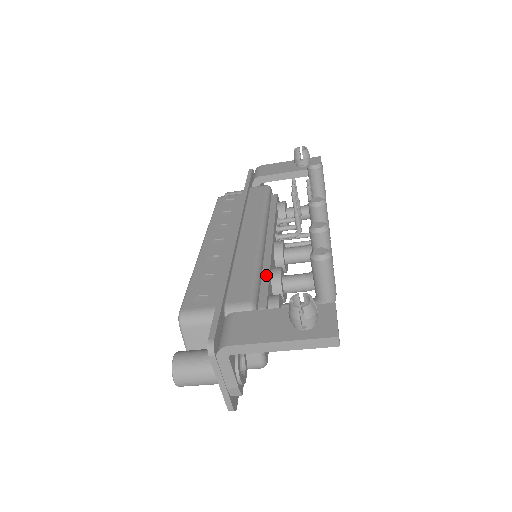
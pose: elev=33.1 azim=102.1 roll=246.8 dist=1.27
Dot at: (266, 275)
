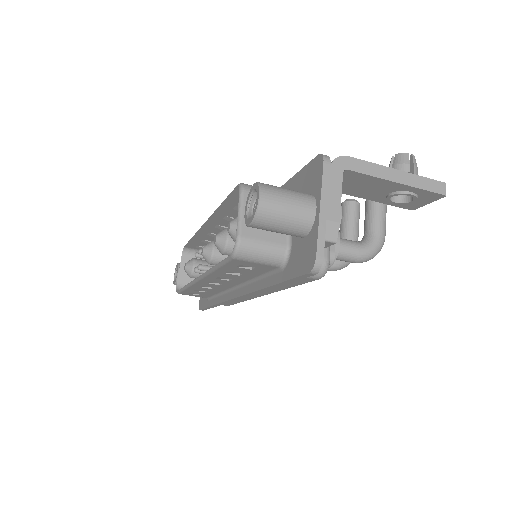
Dot at: occluded
